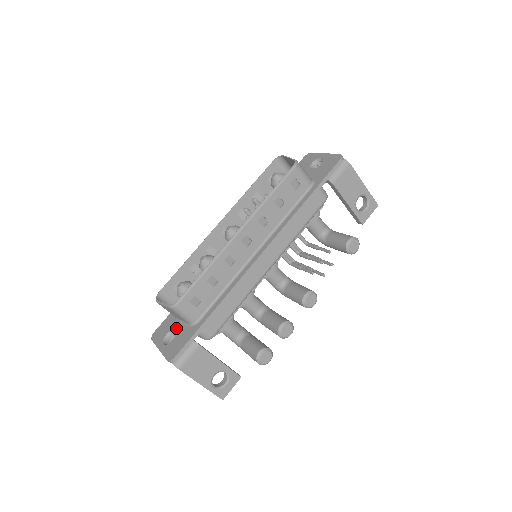
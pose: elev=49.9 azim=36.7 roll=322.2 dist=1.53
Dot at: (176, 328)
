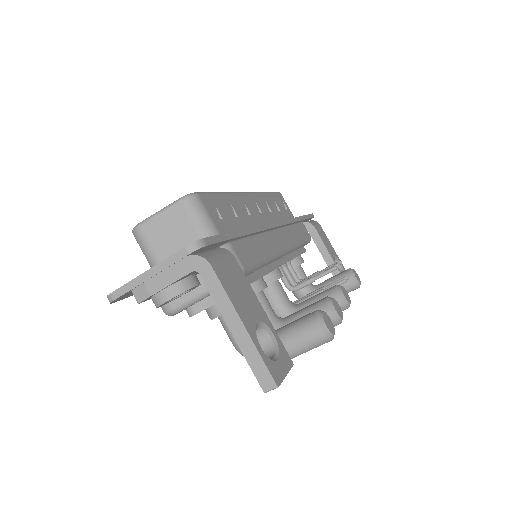
Dot at: occluded
